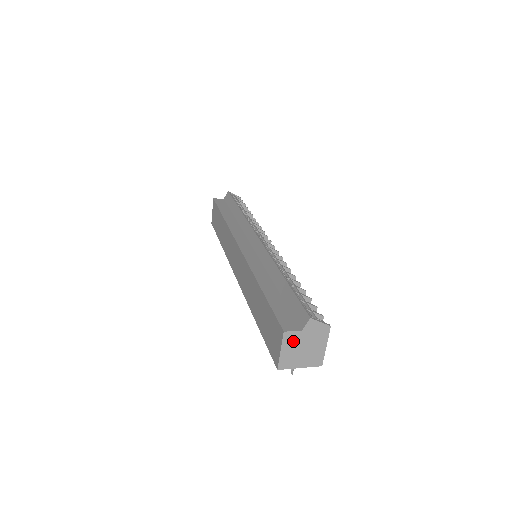
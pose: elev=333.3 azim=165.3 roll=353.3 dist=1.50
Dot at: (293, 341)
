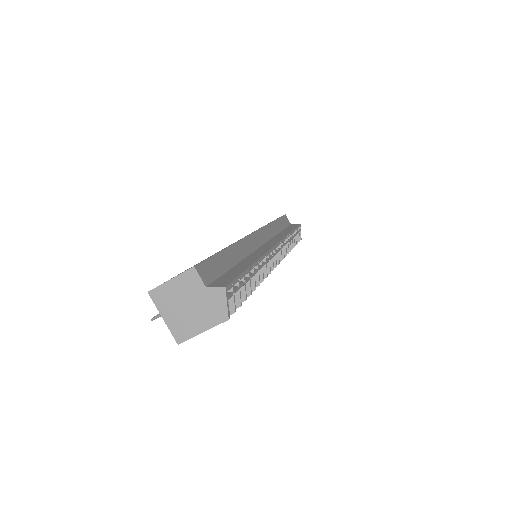
Dot at: (189, 286)
